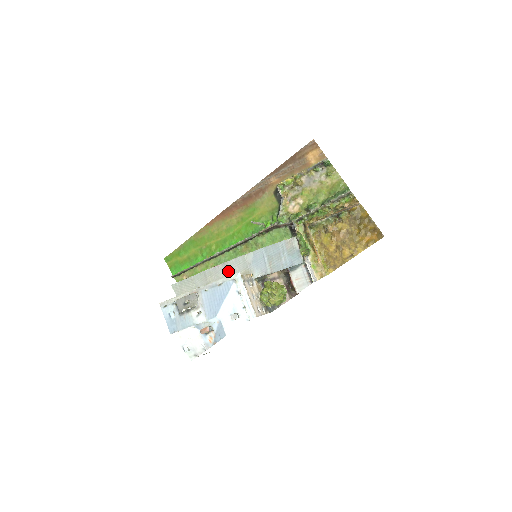
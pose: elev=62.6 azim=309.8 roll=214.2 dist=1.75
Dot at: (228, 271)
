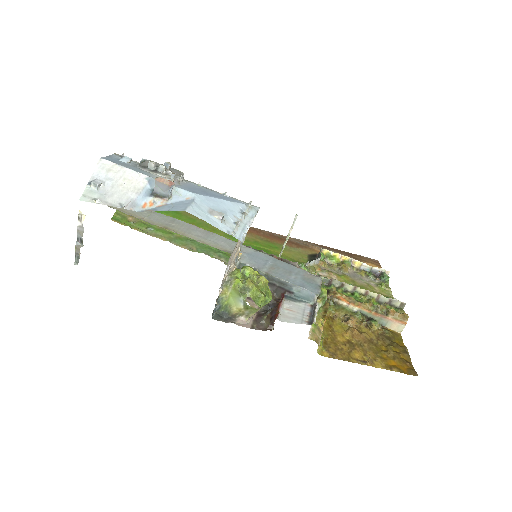
Dot at: (208, 237)
